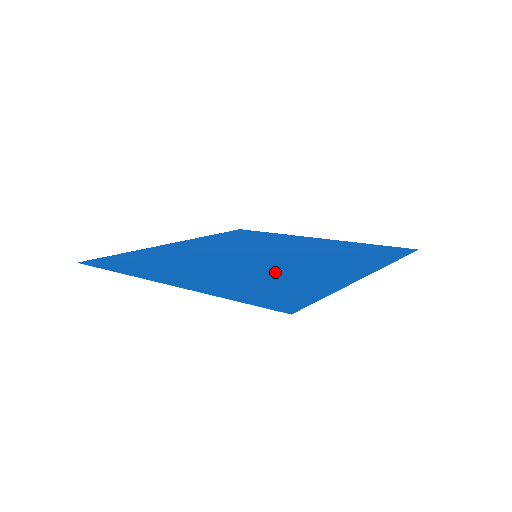
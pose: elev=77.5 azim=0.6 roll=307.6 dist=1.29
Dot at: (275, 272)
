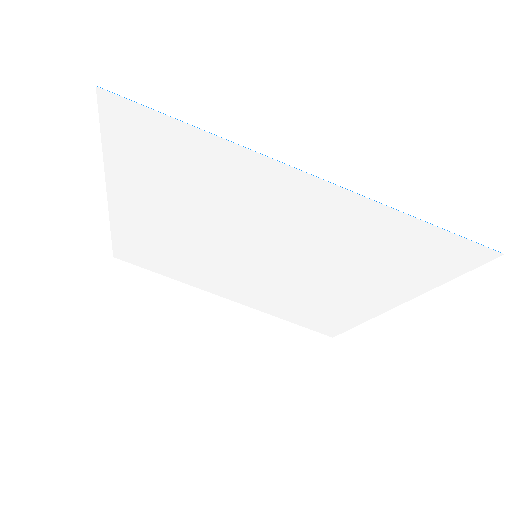
Dot at: (340, 260)
